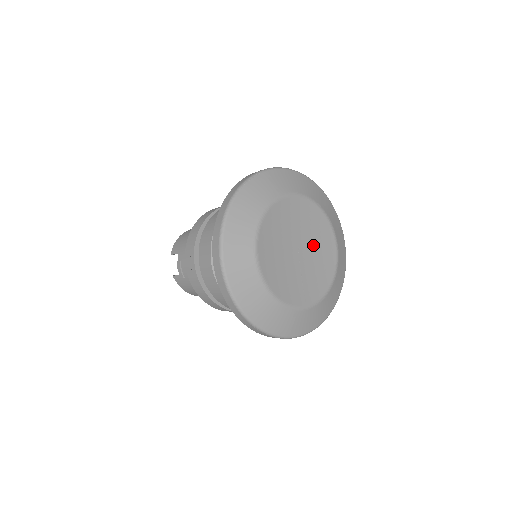
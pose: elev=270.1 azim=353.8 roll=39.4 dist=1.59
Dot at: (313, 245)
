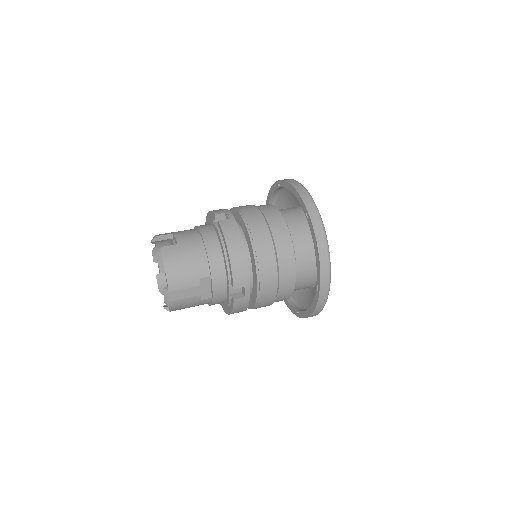
Dot at: occluded
